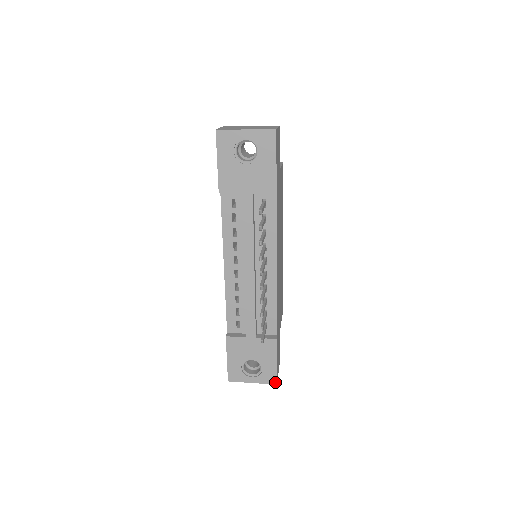
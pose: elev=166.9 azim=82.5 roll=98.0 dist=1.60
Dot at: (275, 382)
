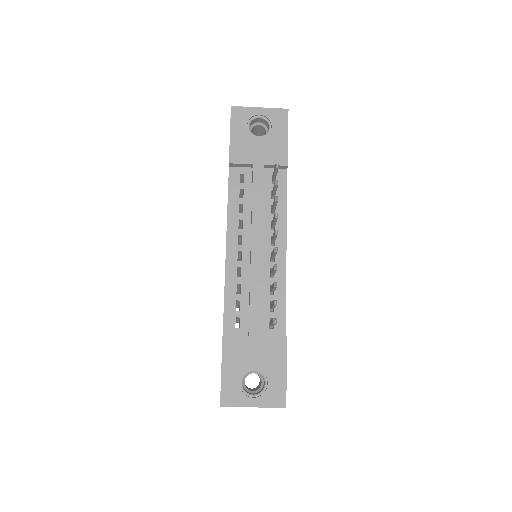
Dot at: (284, 404)
